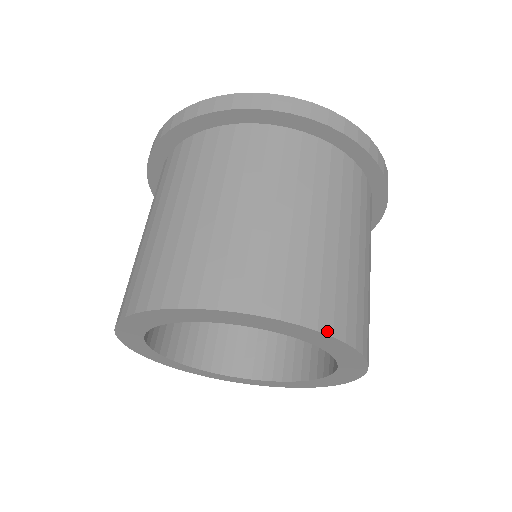
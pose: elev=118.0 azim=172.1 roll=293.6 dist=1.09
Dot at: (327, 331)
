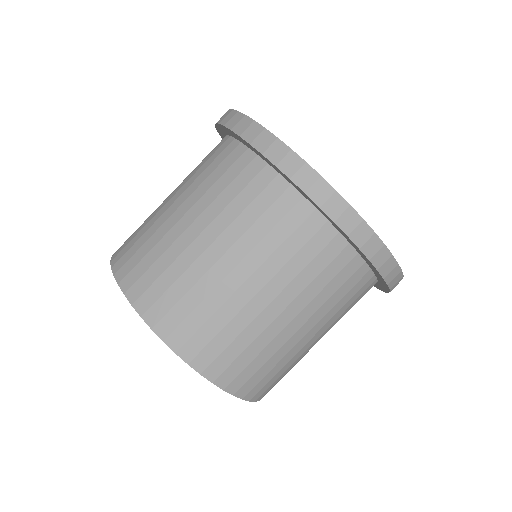
Dot at: (172, 346)
